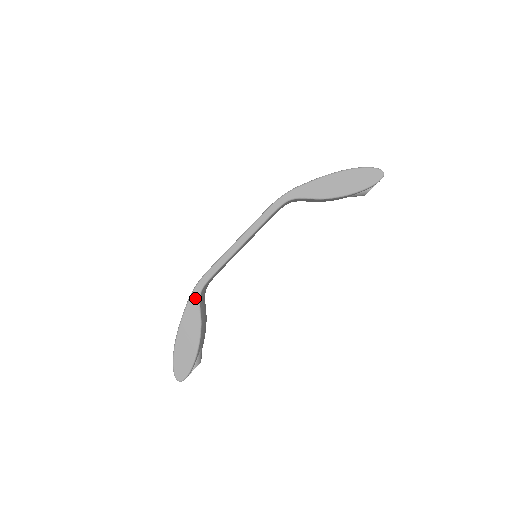
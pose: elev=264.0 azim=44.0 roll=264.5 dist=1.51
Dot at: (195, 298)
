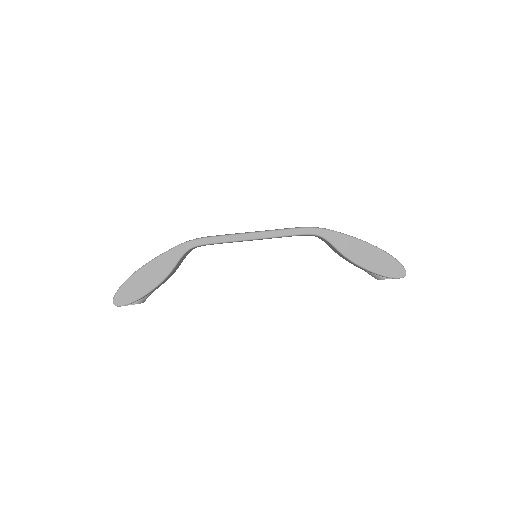
Dot at: (182, 250)
